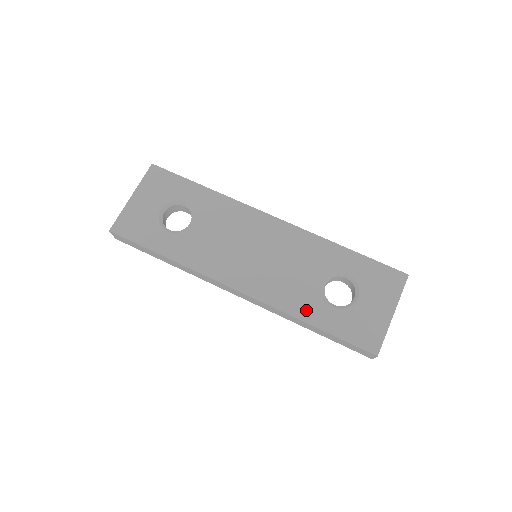
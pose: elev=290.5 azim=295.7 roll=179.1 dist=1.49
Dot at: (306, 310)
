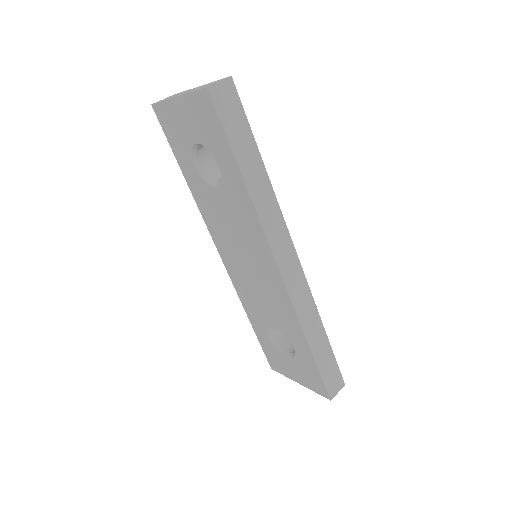
Dot at: (252, 316)
